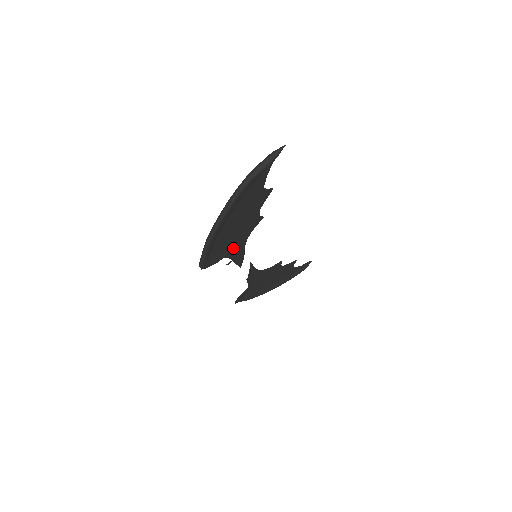
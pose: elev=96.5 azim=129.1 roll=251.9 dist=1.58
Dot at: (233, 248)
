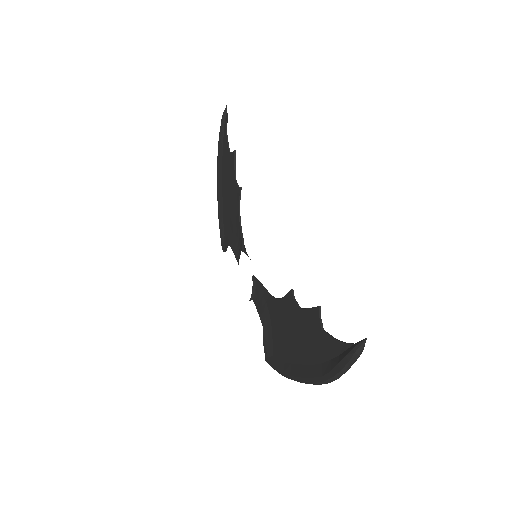
Dot at: (273, 317)
